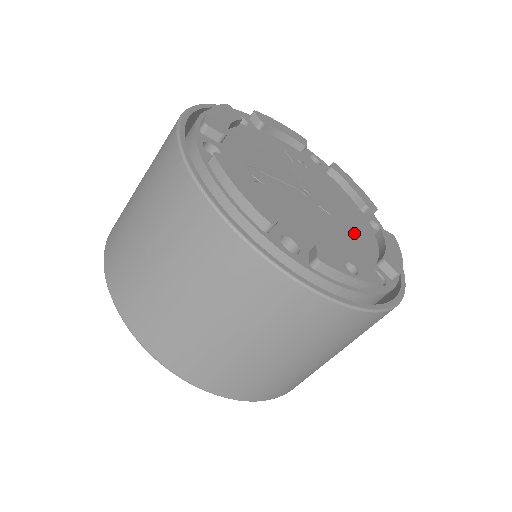
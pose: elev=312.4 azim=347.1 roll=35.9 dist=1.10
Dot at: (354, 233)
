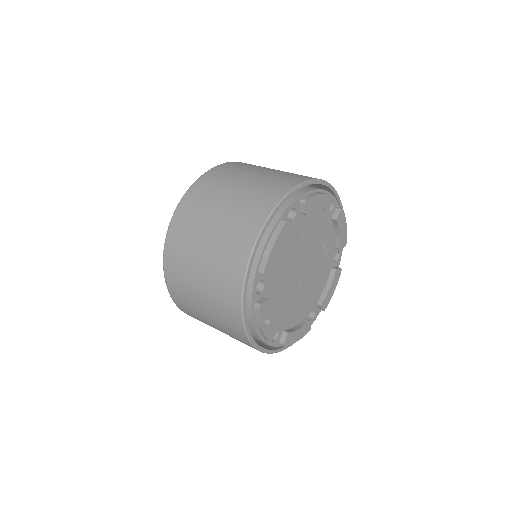
Dot at: (296, 308)
